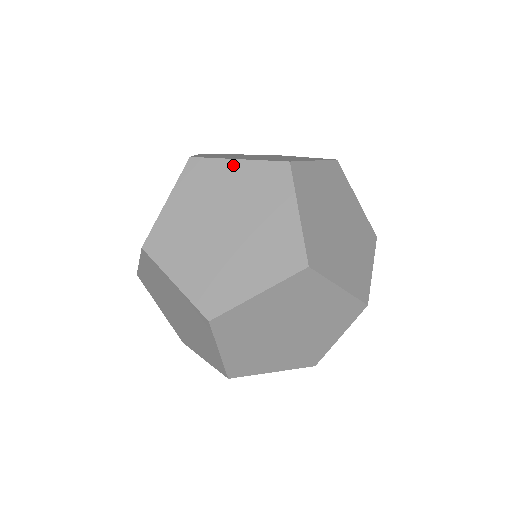
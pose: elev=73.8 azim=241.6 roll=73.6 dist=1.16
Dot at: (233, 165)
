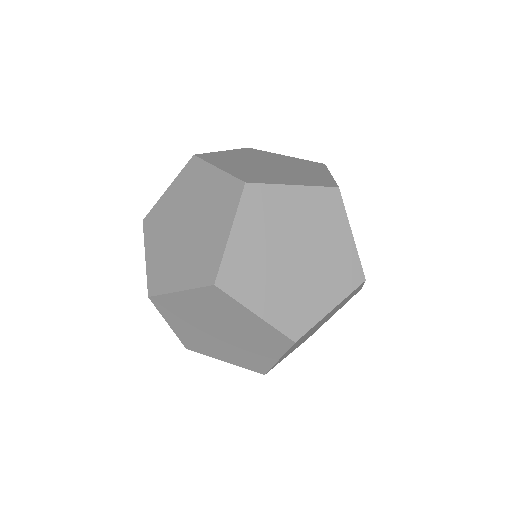
Dot at: (180, 296)
